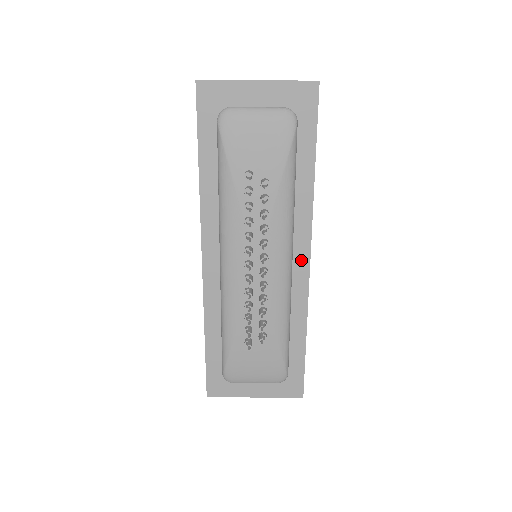
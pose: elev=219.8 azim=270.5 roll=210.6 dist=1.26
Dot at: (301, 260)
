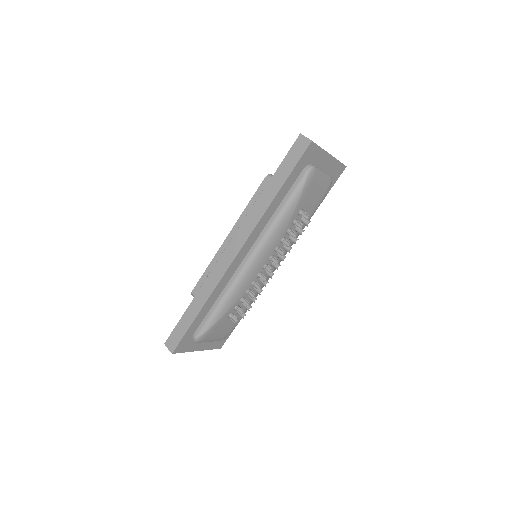
Dot at: occluded
